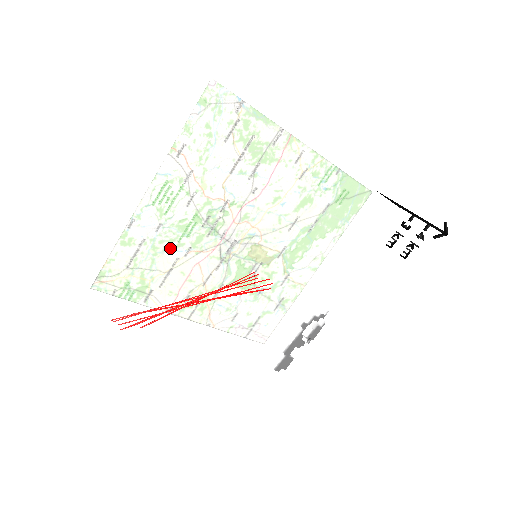
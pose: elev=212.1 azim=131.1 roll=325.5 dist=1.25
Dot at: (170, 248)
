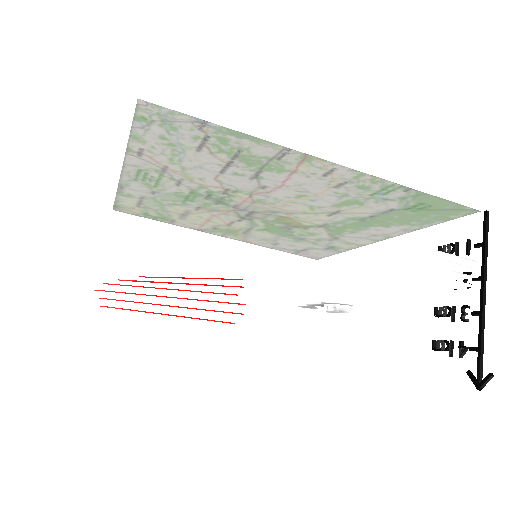
Dot at: (134, 258)
